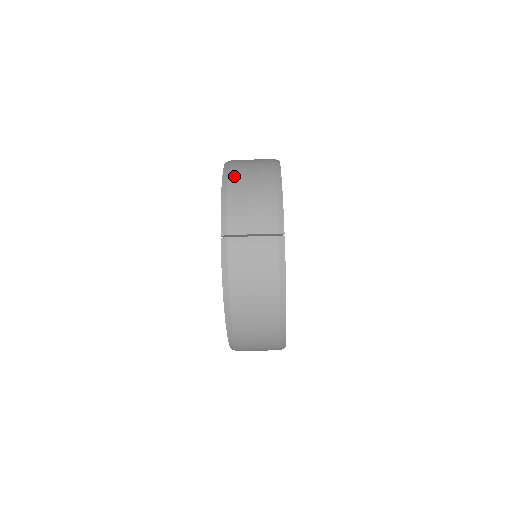
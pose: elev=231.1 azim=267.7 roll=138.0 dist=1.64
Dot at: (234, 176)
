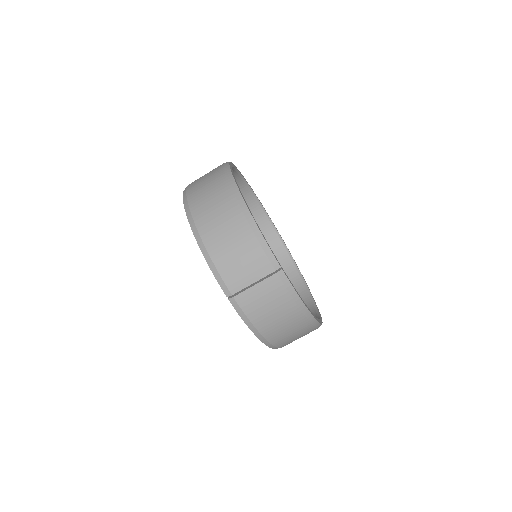
Dot at: (204, 230)
